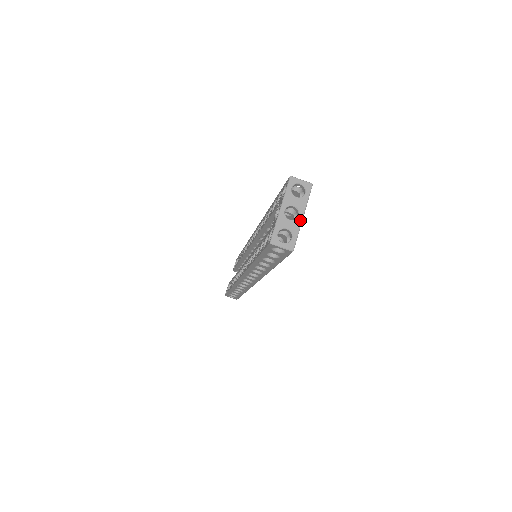
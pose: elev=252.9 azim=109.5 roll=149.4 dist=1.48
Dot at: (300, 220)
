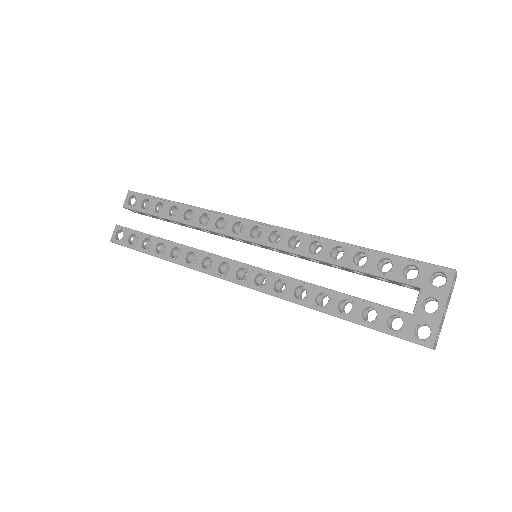
Dot at: occluded
